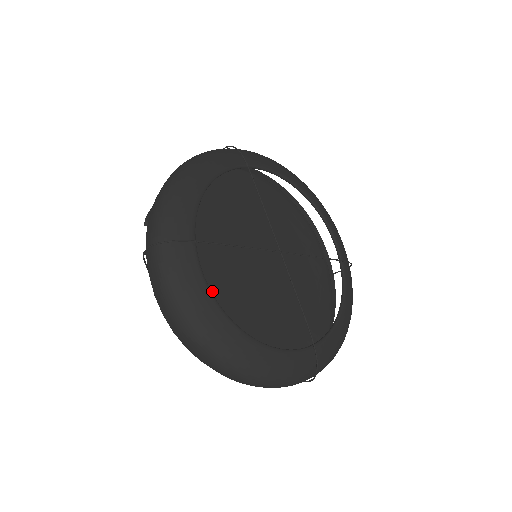
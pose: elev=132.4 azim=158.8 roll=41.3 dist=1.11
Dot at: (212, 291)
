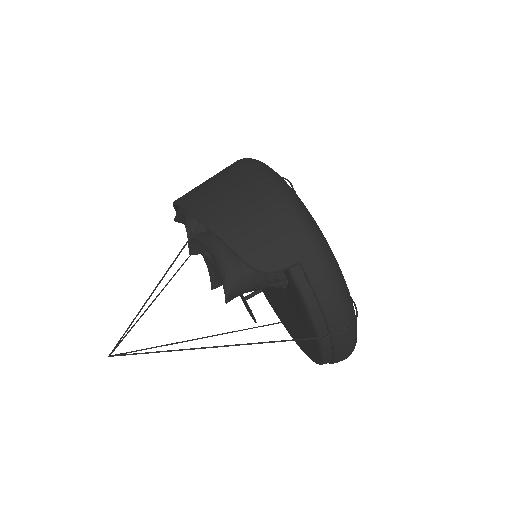
Dot at: occluded
